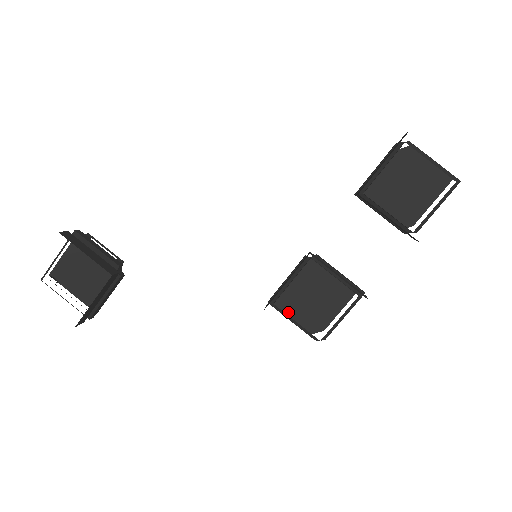
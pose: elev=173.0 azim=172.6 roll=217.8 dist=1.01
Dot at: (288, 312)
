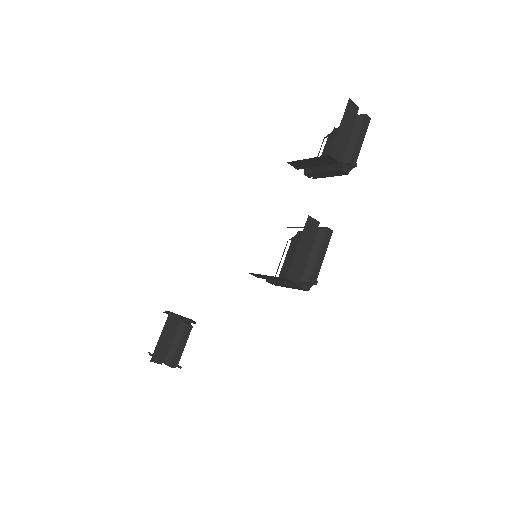
Dot at: occluded
